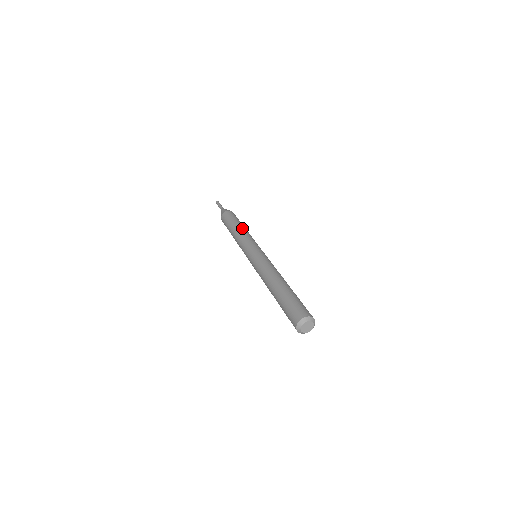
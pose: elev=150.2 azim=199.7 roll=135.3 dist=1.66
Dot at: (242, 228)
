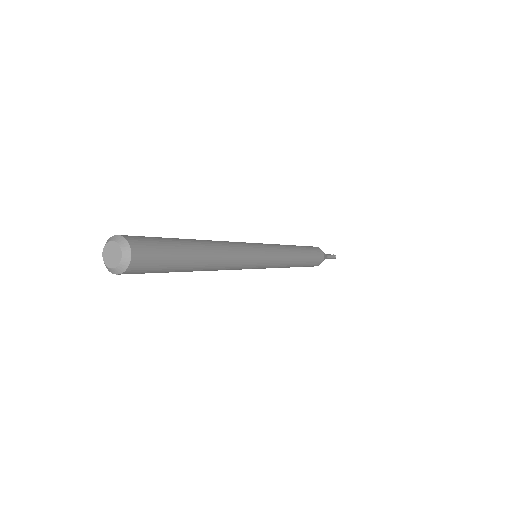
Dot at: occluded
